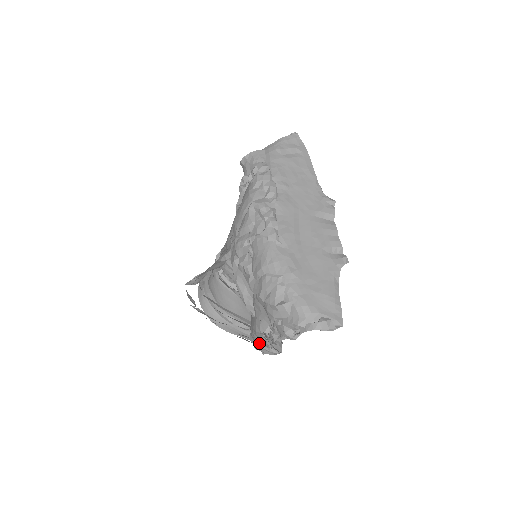
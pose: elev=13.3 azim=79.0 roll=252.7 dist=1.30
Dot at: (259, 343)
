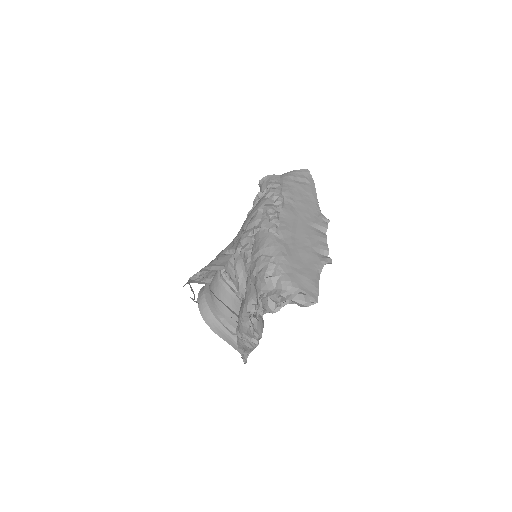
Dot at: (243, 333)
